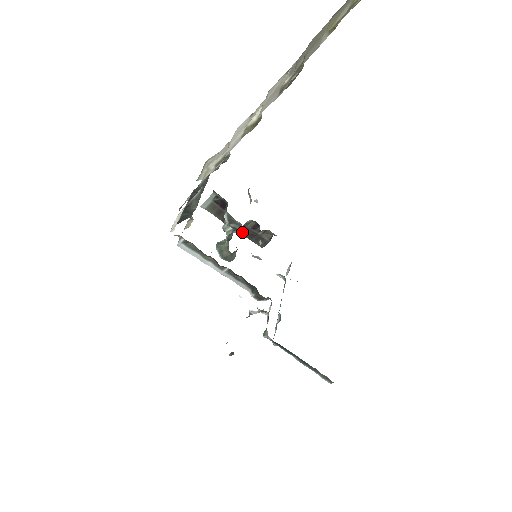
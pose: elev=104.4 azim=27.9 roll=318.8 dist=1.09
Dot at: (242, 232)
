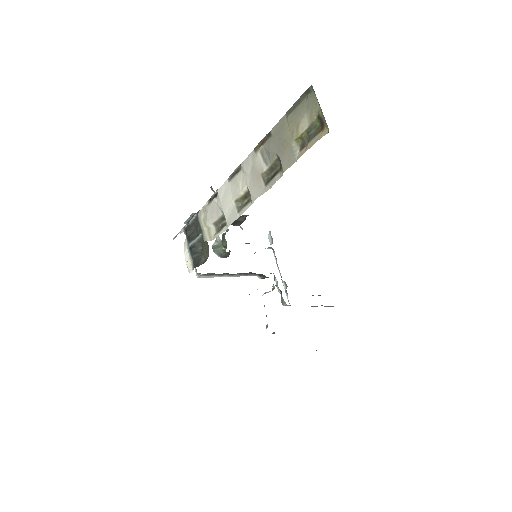
Dot at: occluded
